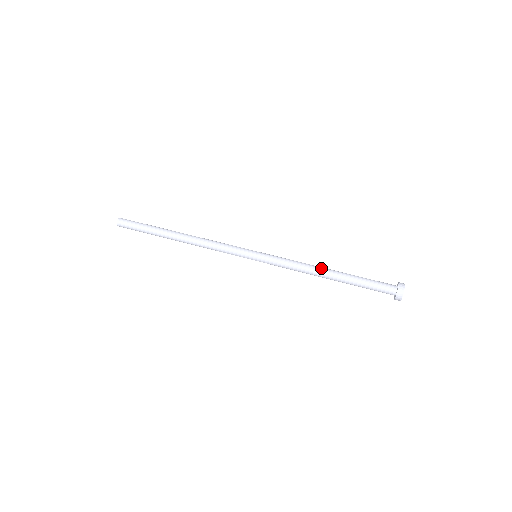
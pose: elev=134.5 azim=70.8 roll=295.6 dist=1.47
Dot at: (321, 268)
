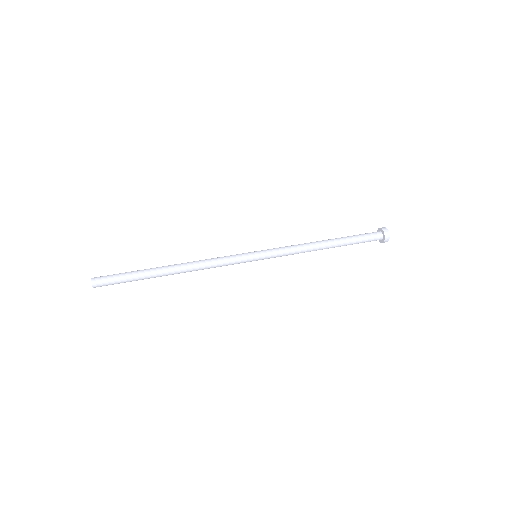
Dot at: (318, 243)
